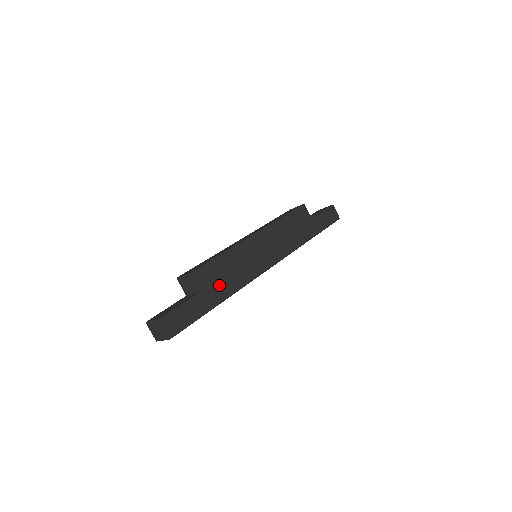
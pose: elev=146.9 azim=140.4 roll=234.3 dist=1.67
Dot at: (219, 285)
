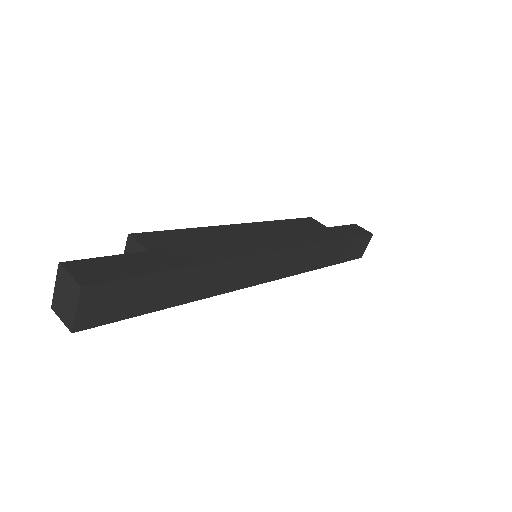
Dot at: (186, 251)
